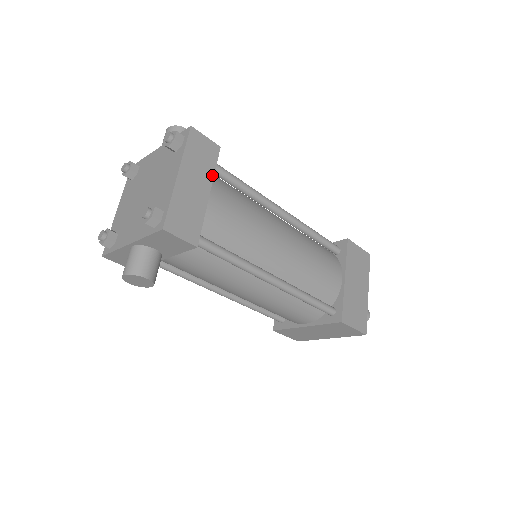
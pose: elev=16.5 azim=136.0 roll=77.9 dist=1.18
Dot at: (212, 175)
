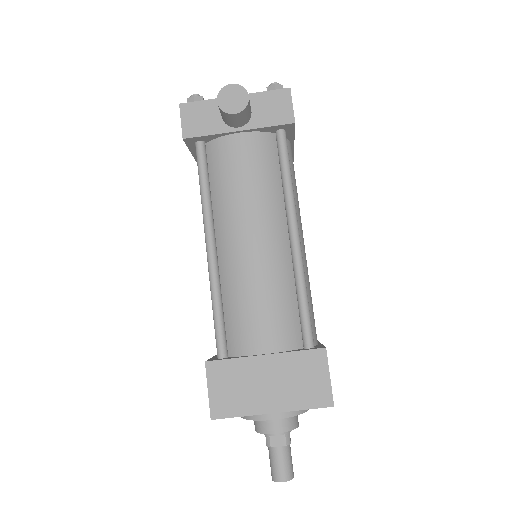
Dot at: (293, 150)
